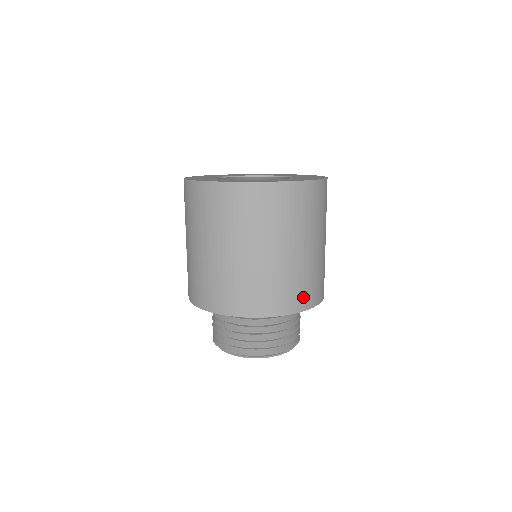
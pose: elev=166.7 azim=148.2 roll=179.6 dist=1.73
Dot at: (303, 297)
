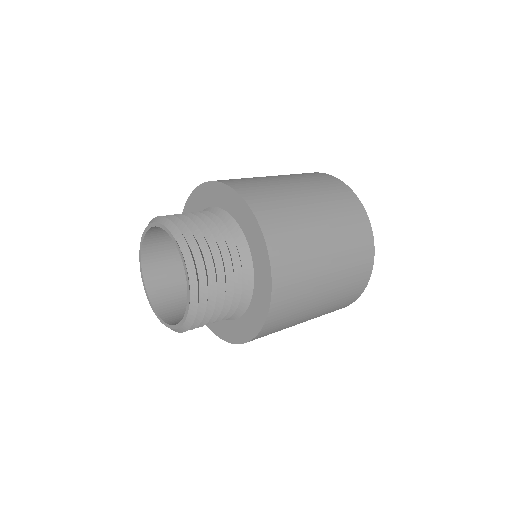
Dot at: (283, 304)
